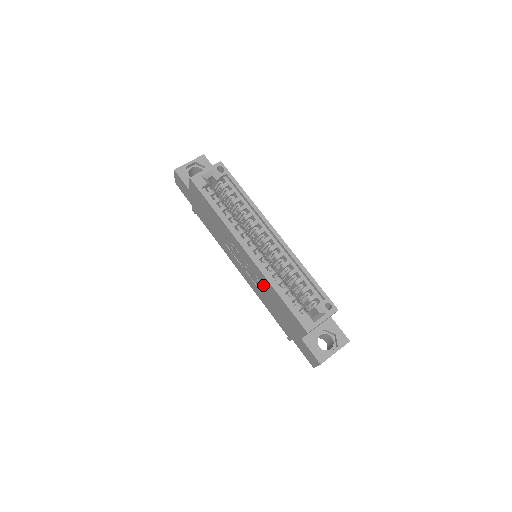
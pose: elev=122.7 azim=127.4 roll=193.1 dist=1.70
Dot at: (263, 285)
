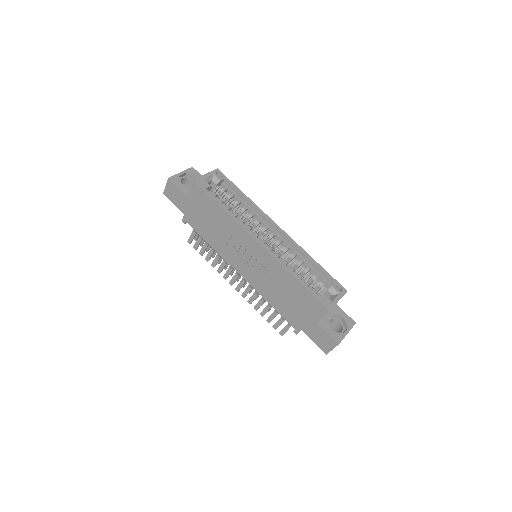
Dot at: (275, 276)
